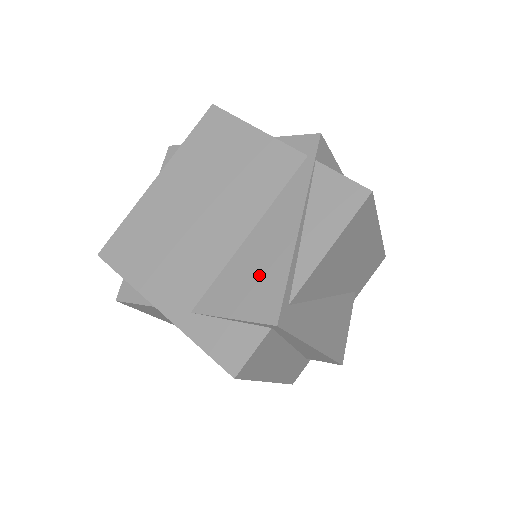
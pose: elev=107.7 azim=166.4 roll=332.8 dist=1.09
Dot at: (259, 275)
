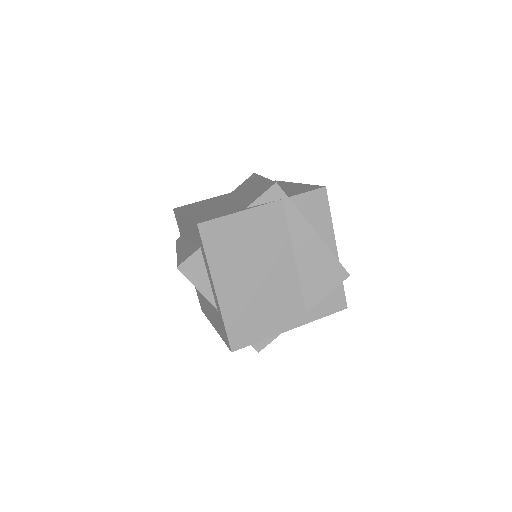
Dot at: (321, 268)
